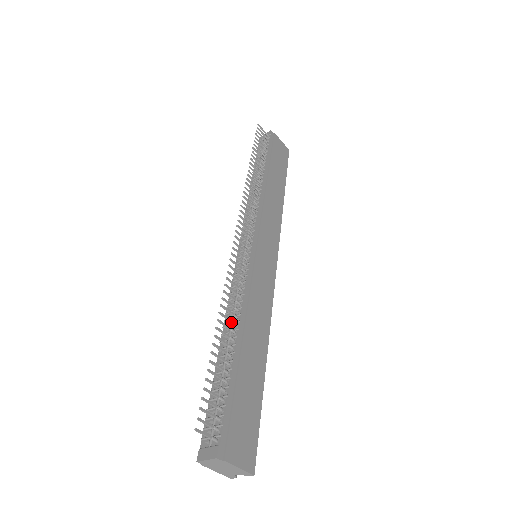
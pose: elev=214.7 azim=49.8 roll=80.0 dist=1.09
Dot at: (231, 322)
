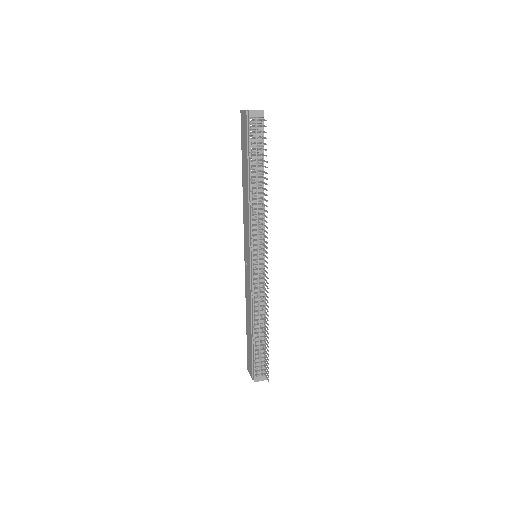
Dot at: (265, 321)
